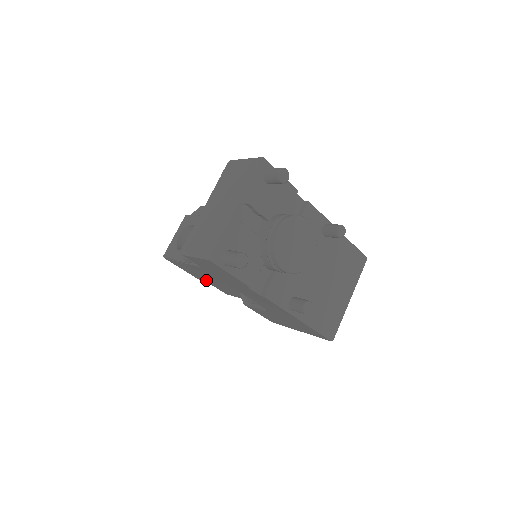
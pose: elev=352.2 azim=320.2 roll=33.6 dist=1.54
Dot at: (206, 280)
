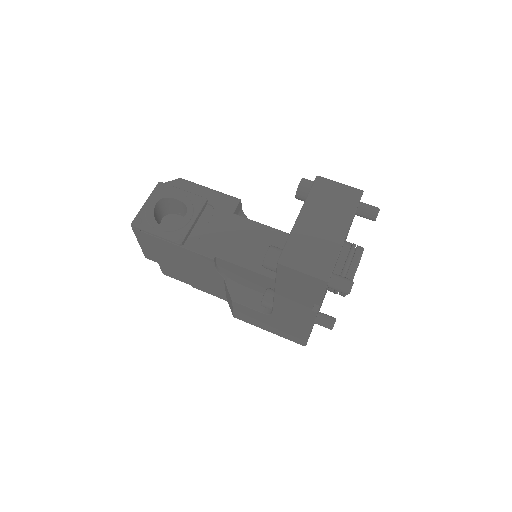
Dot at: (162, 259)
